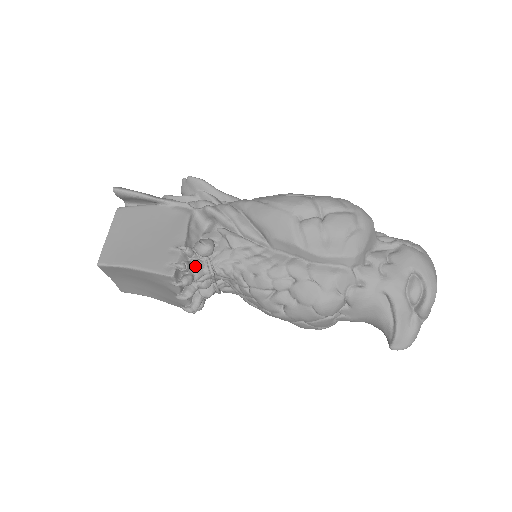
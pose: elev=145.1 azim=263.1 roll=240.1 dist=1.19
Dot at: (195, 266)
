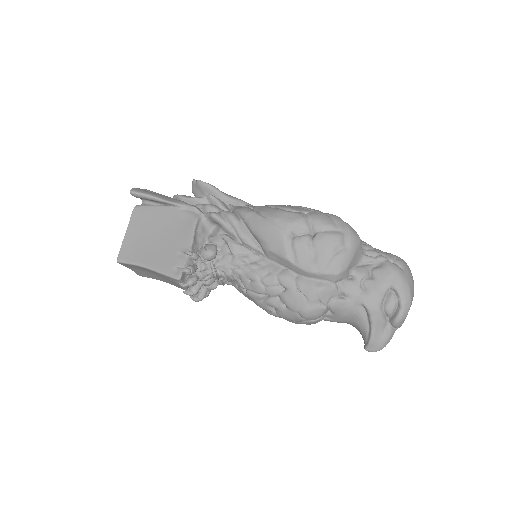
Dot at: (200, 269)
